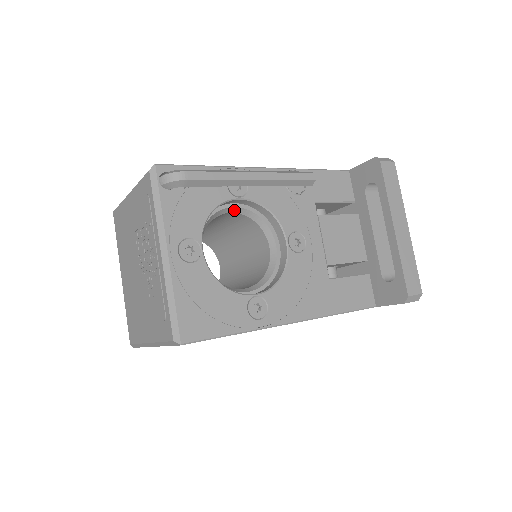
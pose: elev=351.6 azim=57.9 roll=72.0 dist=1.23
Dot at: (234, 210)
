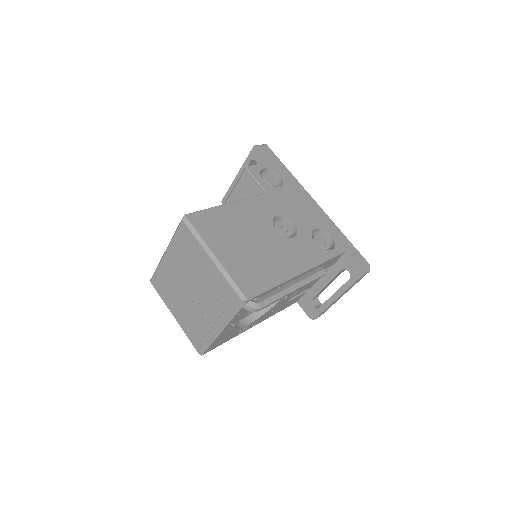
Dot at: occluded
